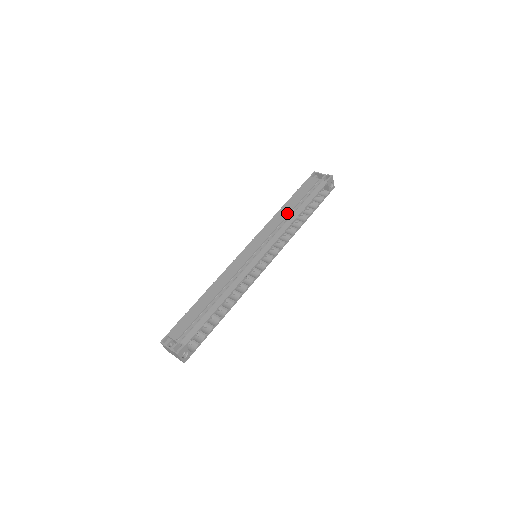
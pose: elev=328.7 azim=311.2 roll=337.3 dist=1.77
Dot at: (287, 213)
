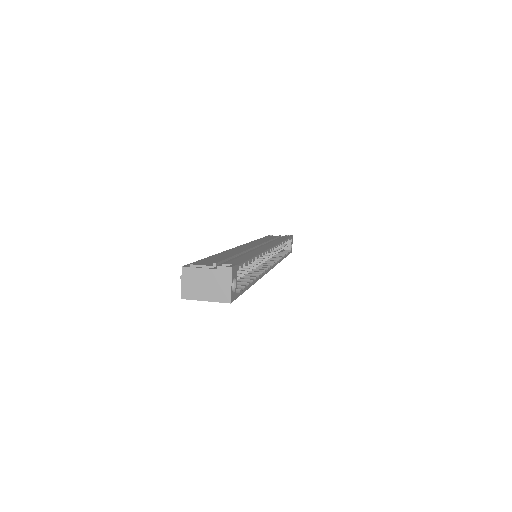
Dot at: (270, 239)
